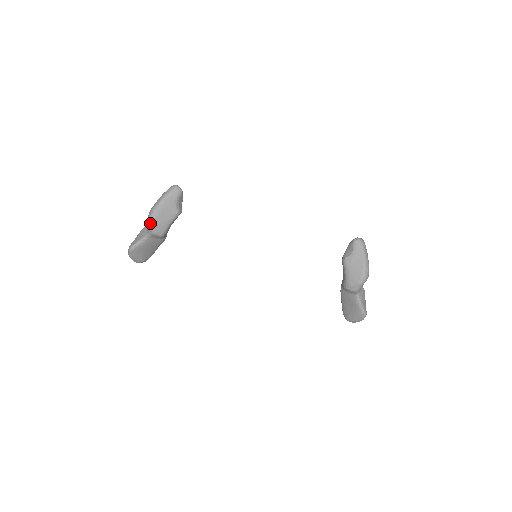
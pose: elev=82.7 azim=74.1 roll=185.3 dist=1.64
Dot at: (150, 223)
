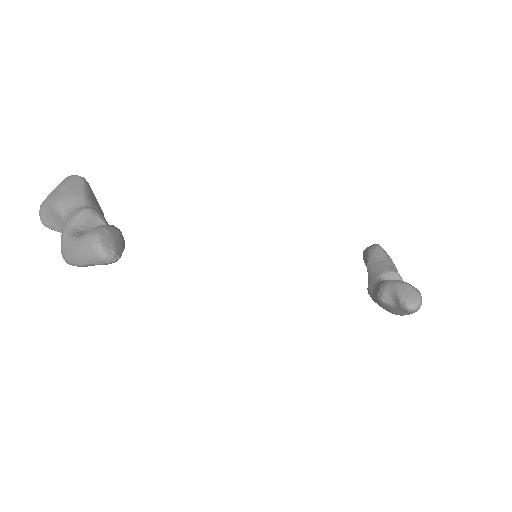
Dot at: occluded
